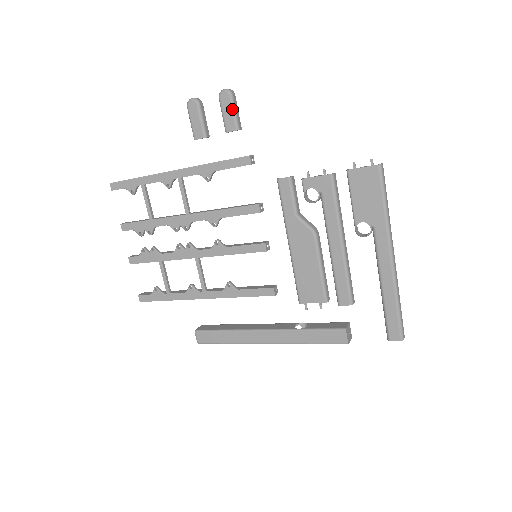
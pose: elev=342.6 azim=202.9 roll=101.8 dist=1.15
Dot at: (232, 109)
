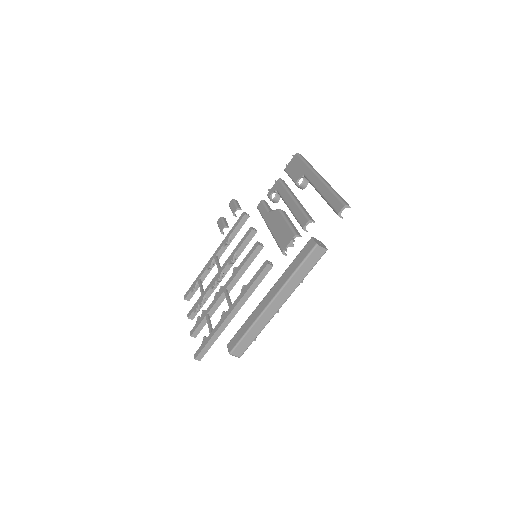
Dot at: (234, 203)
